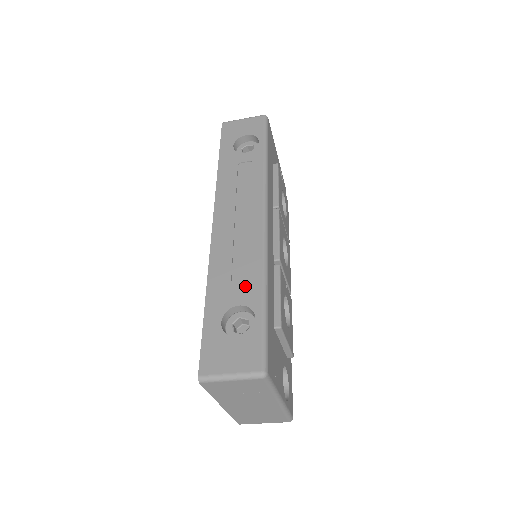
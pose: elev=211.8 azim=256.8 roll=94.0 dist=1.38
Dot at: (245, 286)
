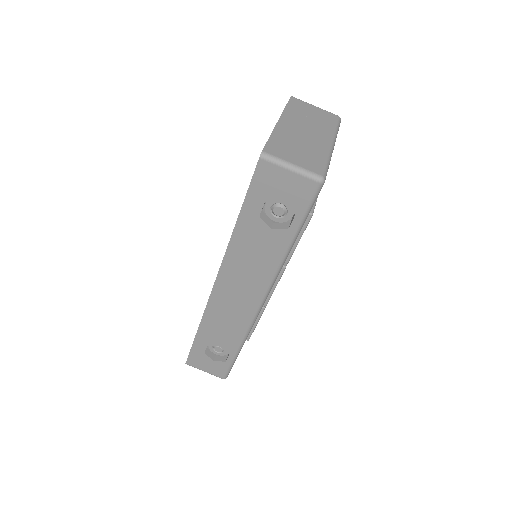
Dot at: occluded
